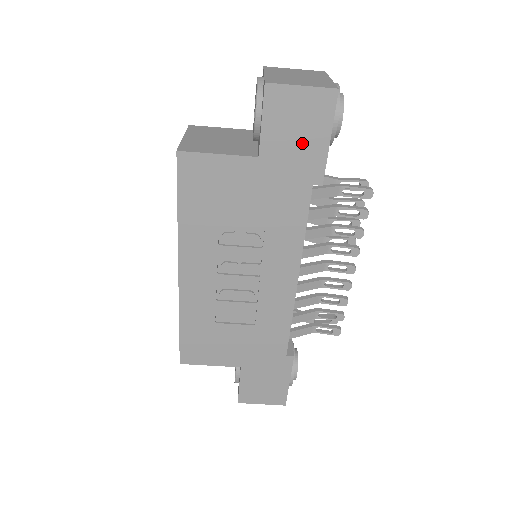
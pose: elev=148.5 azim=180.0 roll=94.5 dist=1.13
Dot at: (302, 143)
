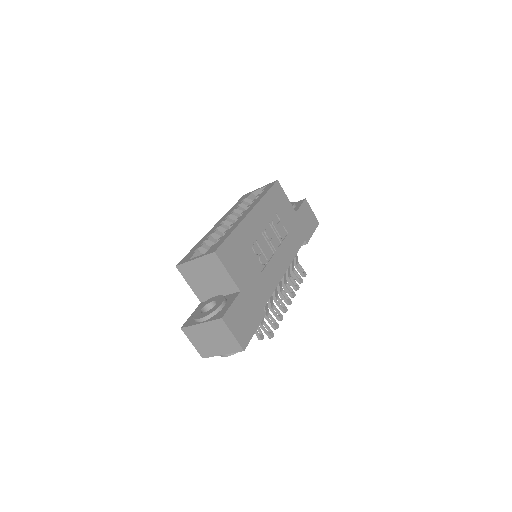
Dot at: (307, 224)
